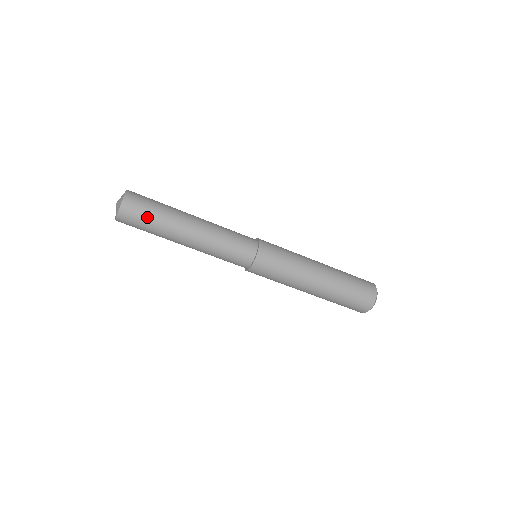
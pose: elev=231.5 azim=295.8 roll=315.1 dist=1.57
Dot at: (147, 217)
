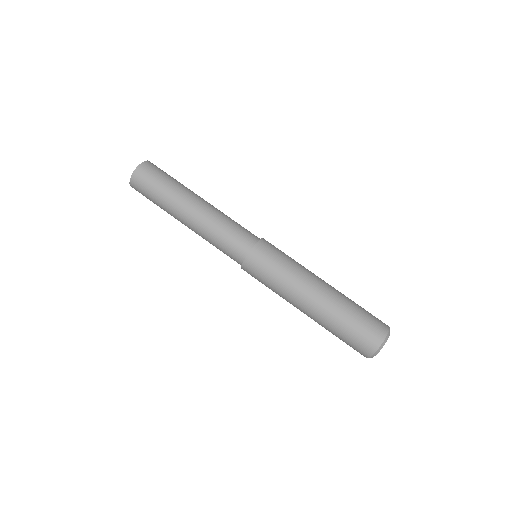
Dot at: (169, 176)
